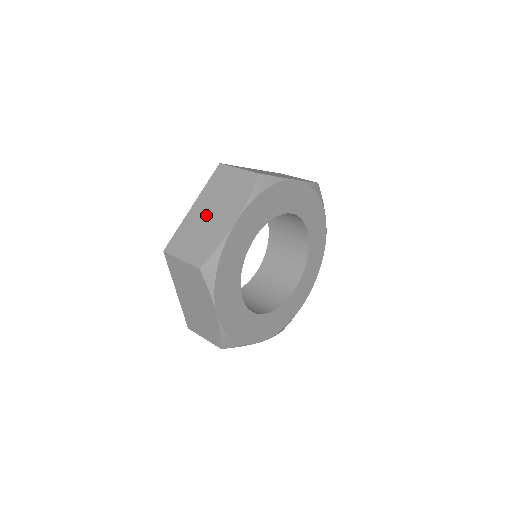
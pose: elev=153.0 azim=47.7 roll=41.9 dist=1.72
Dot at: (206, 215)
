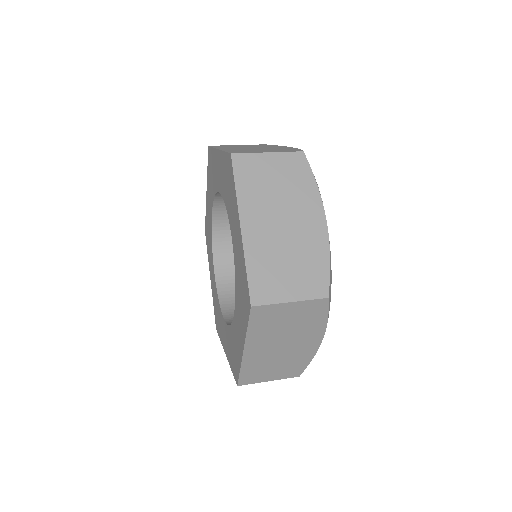
Dot at: (248, 148)
